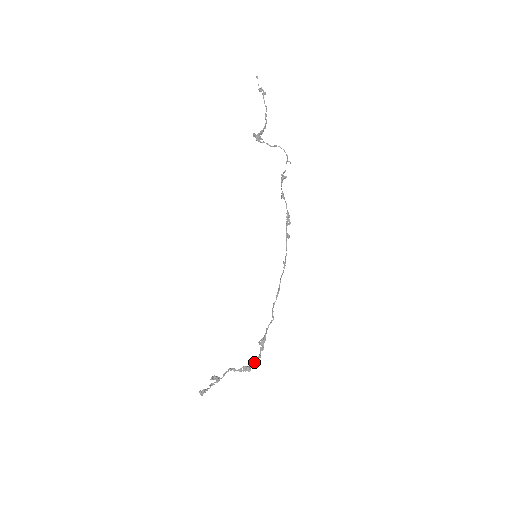
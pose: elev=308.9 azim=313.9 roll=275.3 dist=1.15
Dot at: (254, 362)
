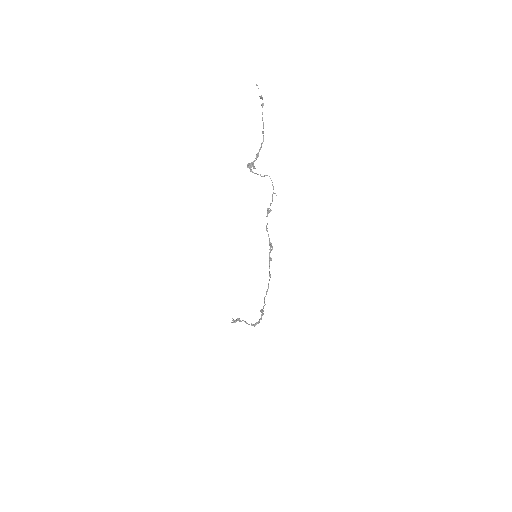
Dot at: (257, 322)
